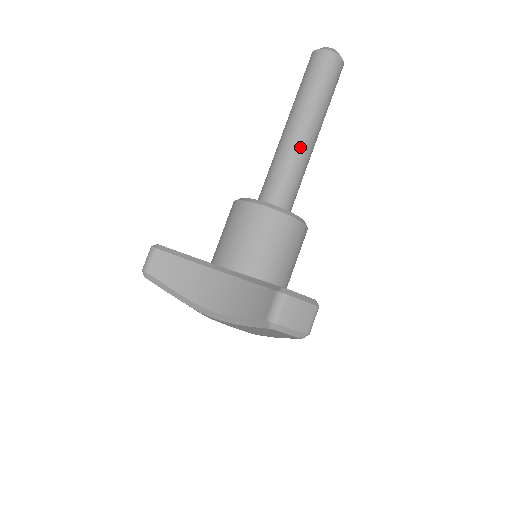
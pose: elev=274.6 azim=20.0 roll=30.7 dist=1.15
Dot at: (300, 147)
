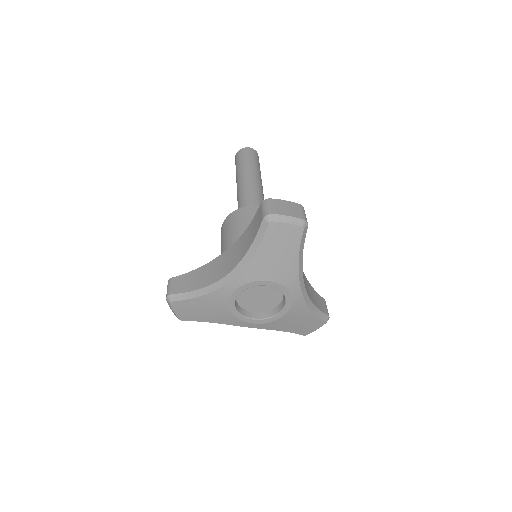
Dot at: (250, 187)
